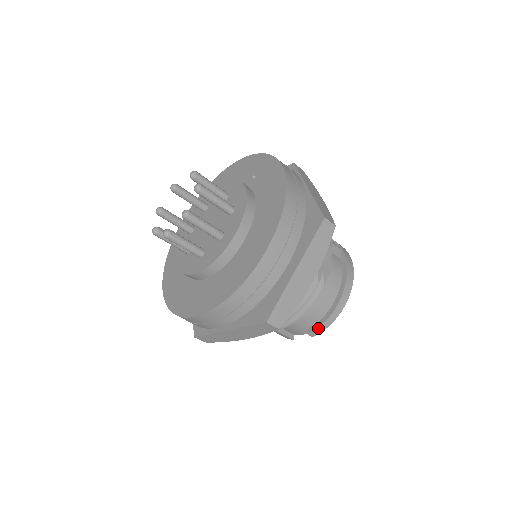
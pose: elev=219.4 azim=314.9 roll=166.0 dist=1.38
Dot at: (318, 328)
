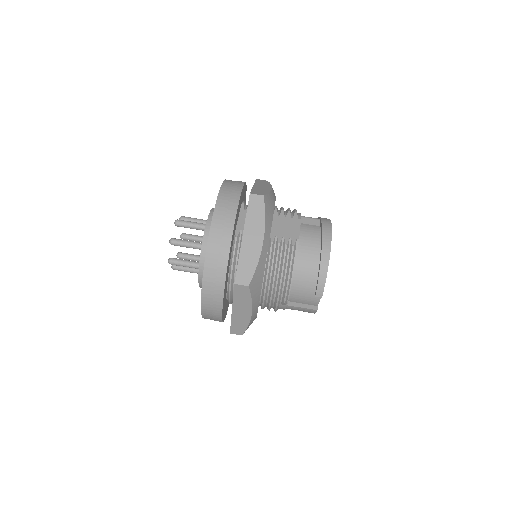
Dot at: (318, 286)
